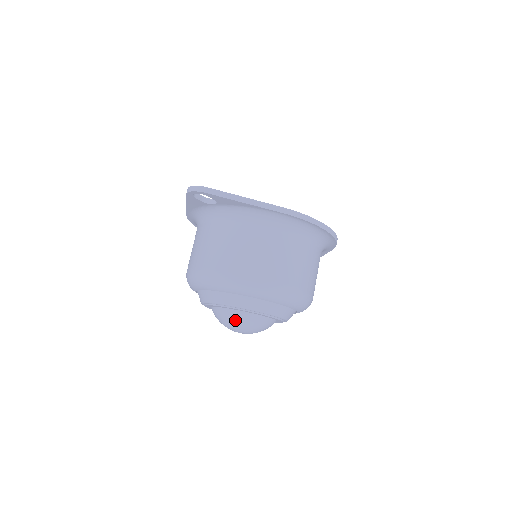
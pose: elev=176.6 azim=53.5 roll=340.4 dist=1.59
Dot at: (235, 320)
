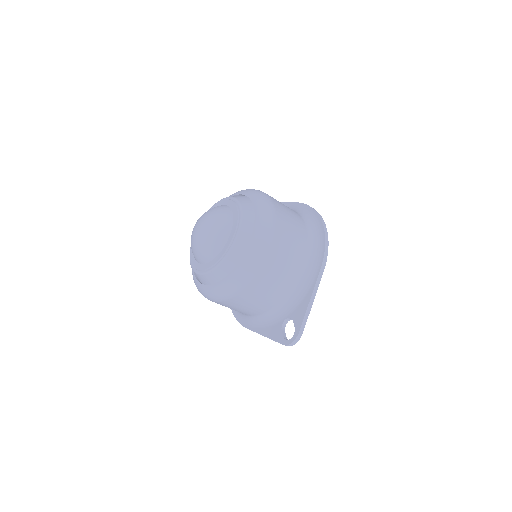
Dot at: occluded
